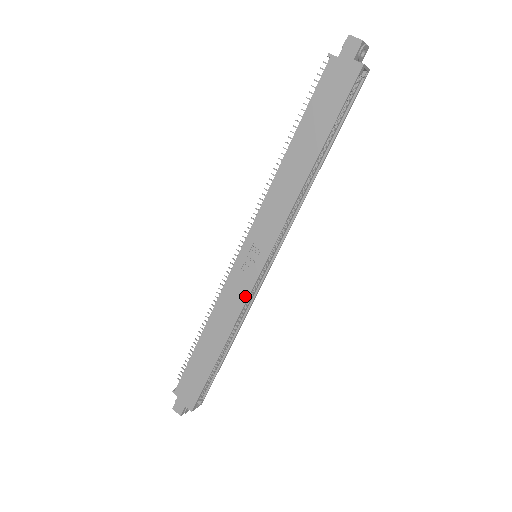
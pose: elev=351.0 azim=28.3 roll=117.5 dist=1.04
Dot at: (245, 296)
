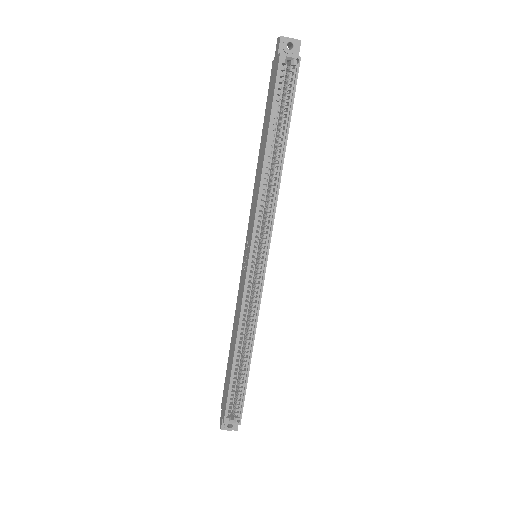
Dot at: (242, 293)
